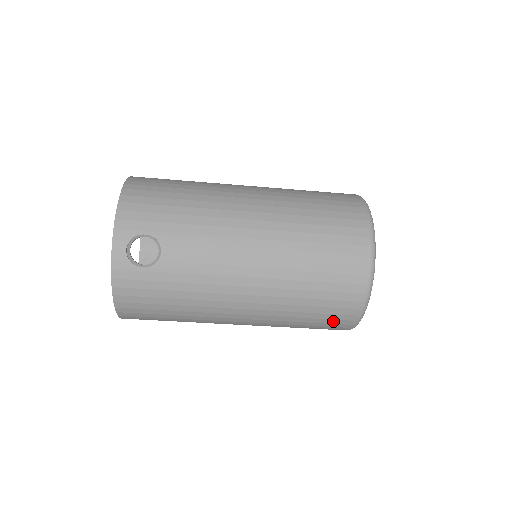
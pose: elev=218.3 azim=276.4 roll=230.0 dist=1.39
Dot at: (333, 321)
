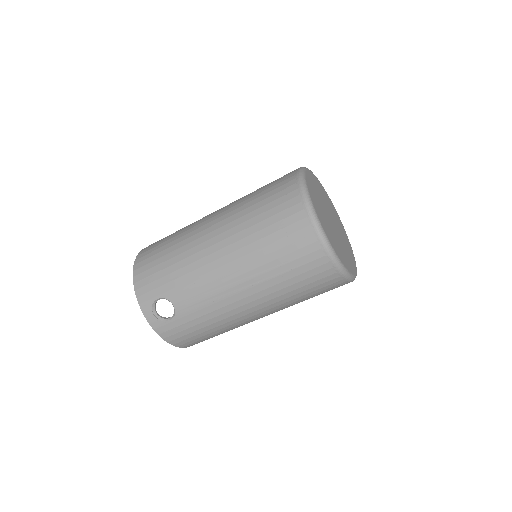
Dot at: (327, 287)
